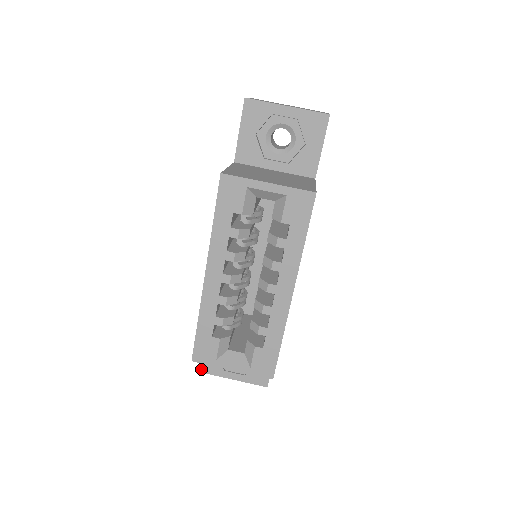
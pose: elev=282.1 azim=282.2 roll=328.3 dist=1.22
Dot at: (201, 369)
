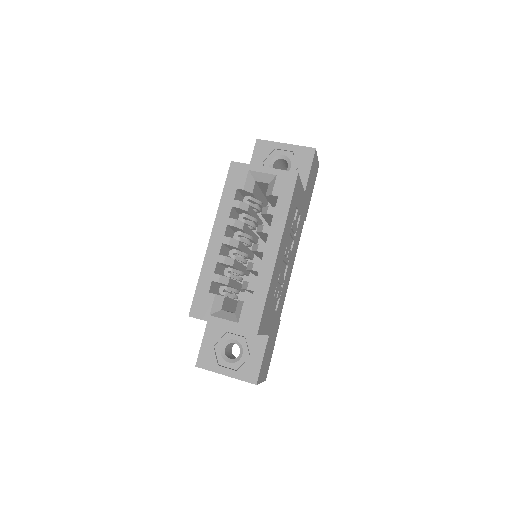
Dot at: (197, 363)
